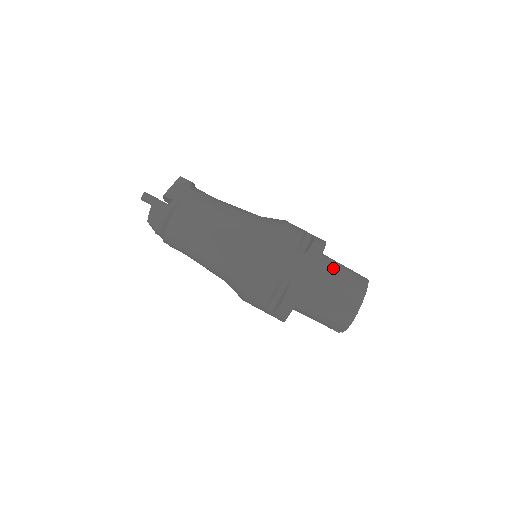
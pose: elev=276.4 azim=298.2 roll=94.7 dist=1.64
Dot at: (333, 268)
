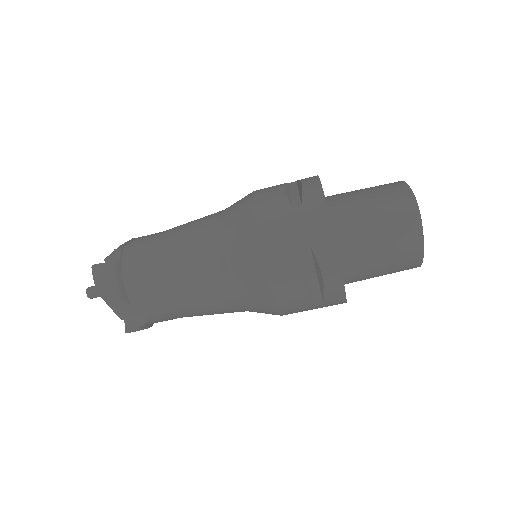
Dot at: (364, 255)
